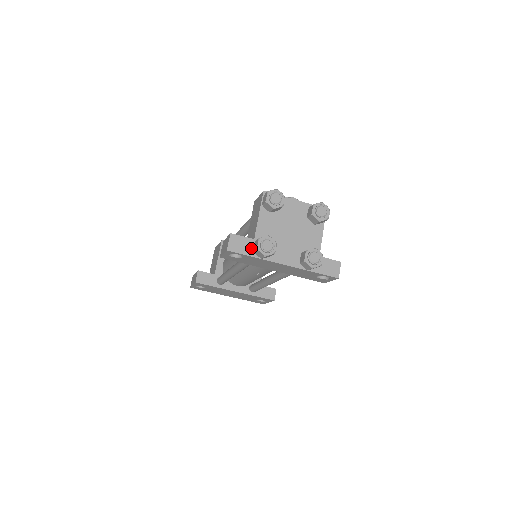
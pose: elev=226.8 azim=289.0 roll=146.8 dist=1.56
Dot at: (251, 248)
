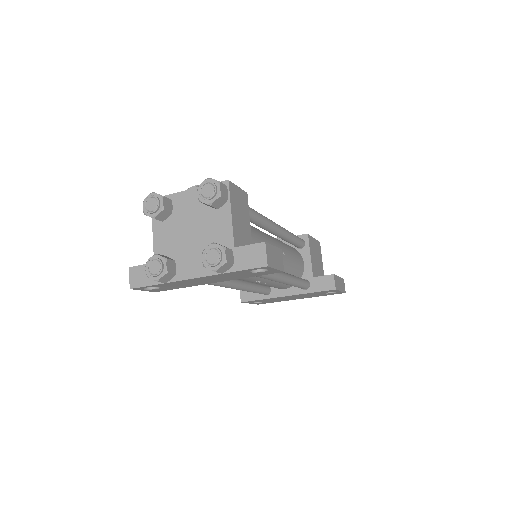
Dot at: occluded
